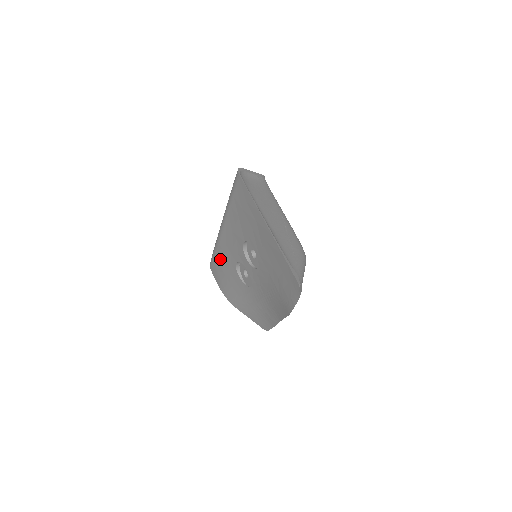
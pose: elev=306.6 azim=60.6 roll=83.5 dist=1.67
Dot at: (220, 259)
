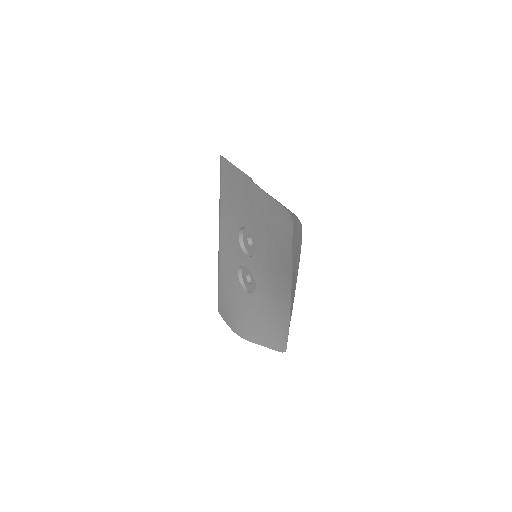
Dot at: (224, 285)
